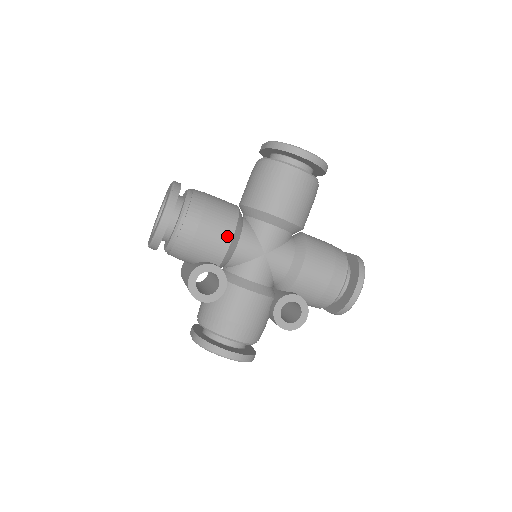
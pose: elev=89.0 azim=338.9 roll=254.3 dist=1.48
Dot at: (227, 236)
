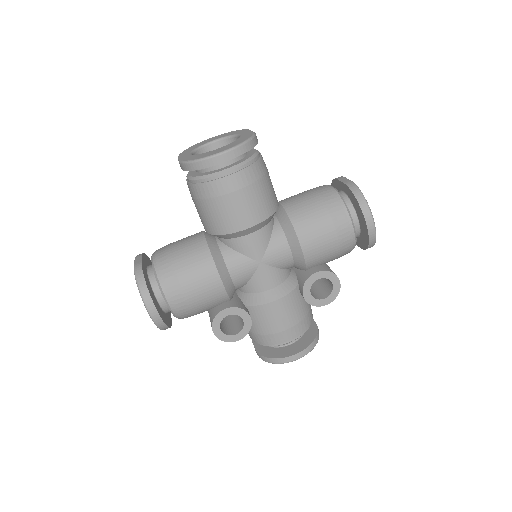
Dot at: (215, 281)
